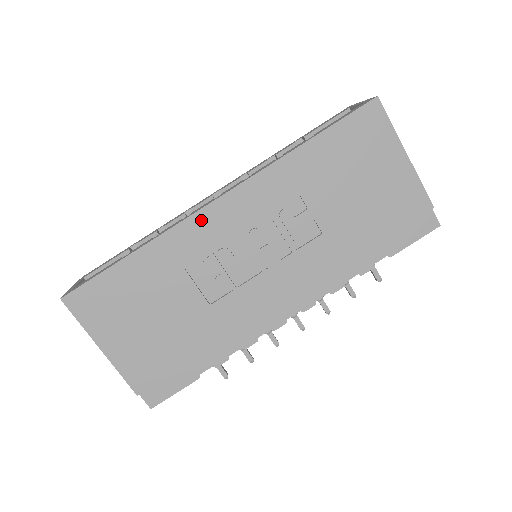
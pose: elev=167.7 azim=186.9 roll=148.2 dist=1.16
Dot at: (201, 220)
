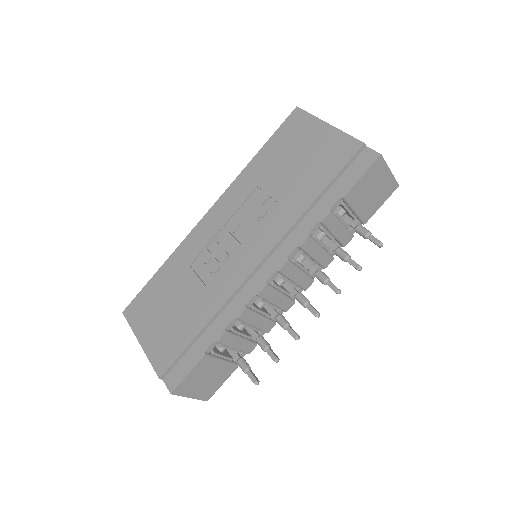
Dot at: (198, 230)
